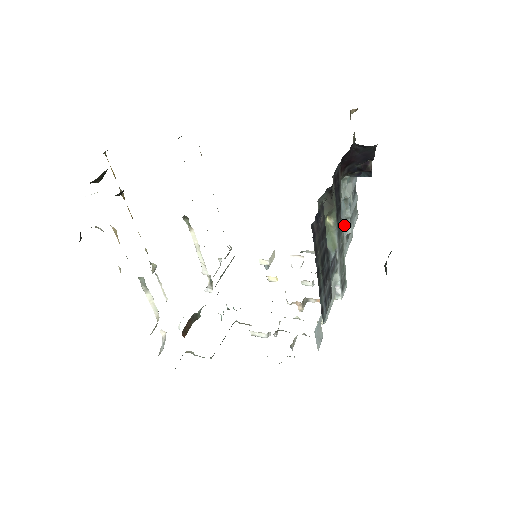
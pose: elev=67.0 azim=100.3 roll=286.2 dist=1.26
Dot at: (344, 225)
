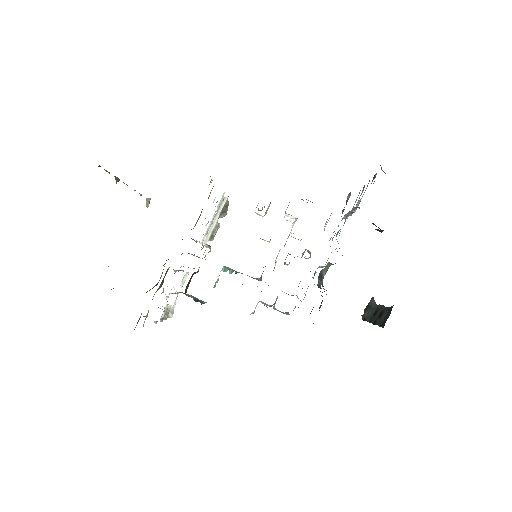
Dot at: (343, 217)
